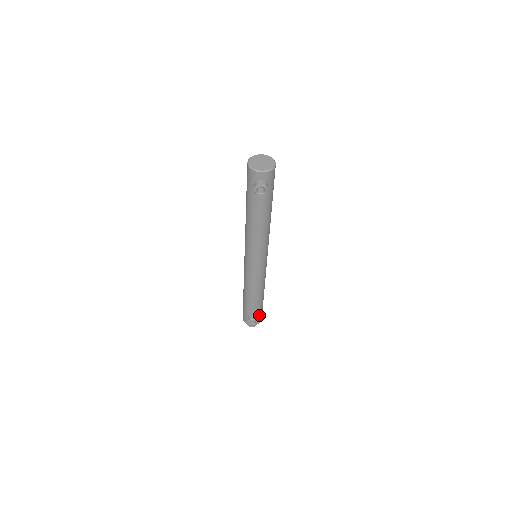
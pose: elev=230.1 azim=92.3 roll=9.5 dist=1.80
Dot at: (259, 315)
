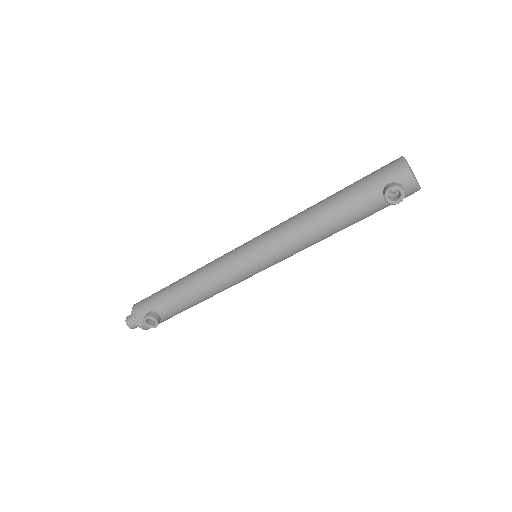
Dot at: (161, 321)
